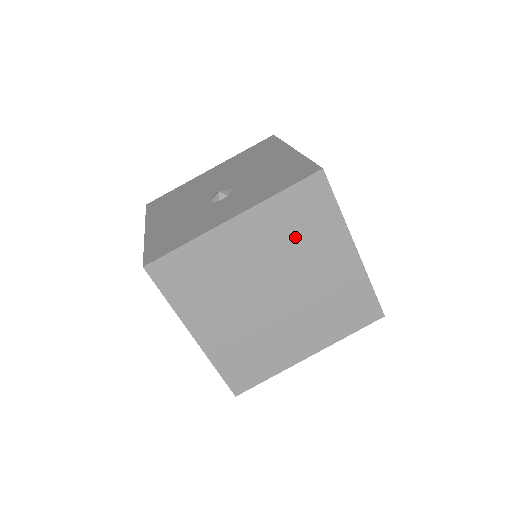
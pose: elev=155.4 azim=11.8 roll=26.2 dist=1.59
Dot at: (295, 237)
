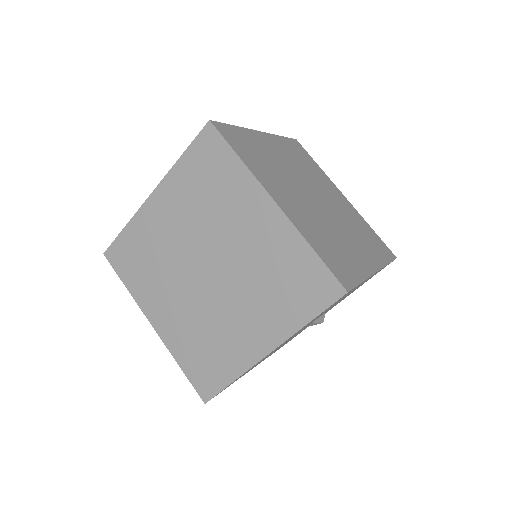
Dot at: (207, 201)
